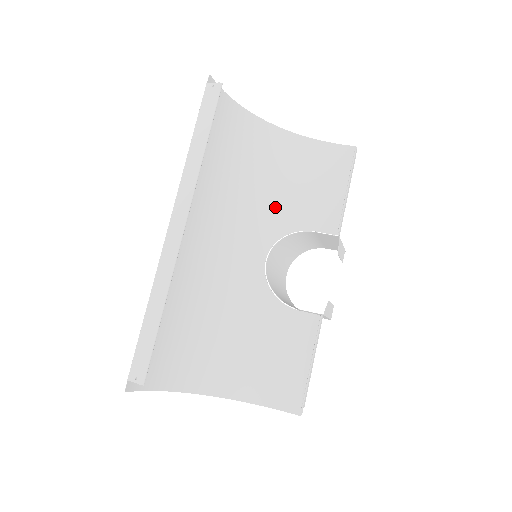
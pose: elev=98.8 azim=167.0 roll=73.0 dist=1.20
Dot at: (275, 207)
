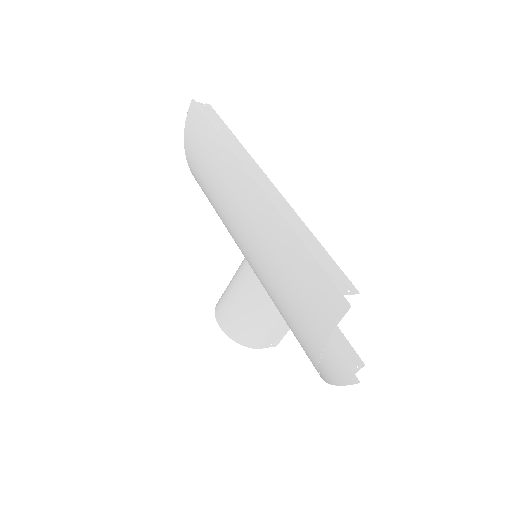
Dot at: occluded
